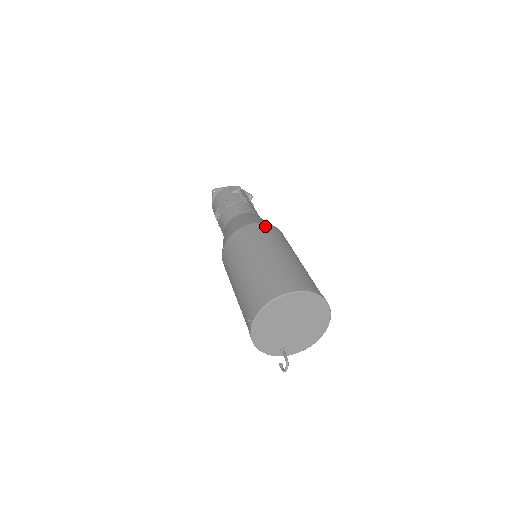
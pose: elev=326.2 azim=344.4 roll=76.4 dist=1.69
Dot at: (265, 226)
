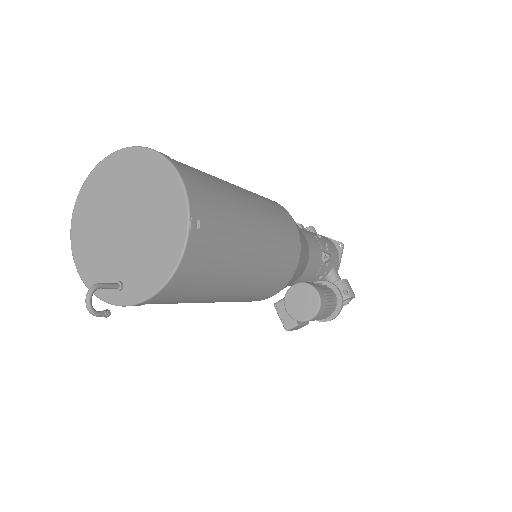
Dot at: occluded
